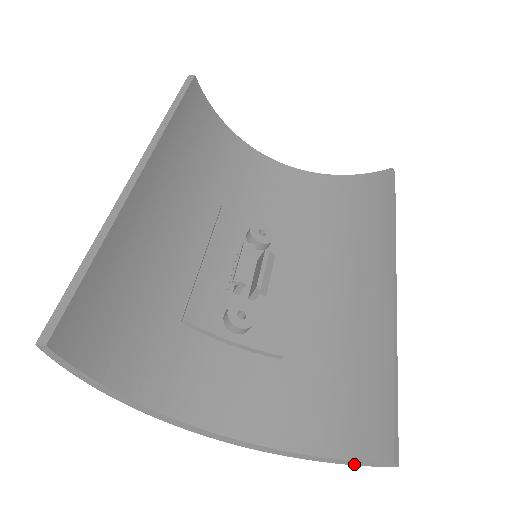
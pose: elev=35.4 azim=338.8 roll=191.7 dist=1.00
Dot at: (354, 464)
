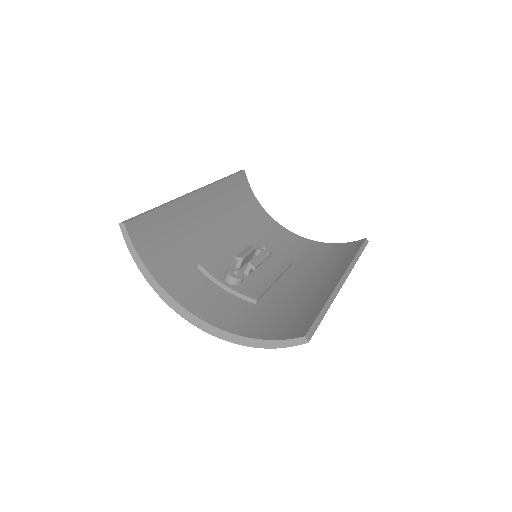
Dot at: (283, 346)
